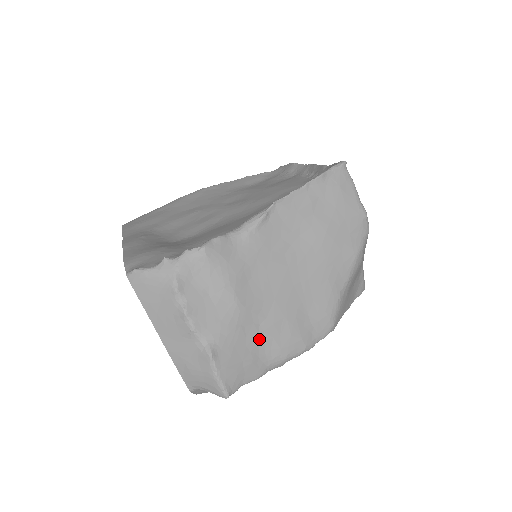
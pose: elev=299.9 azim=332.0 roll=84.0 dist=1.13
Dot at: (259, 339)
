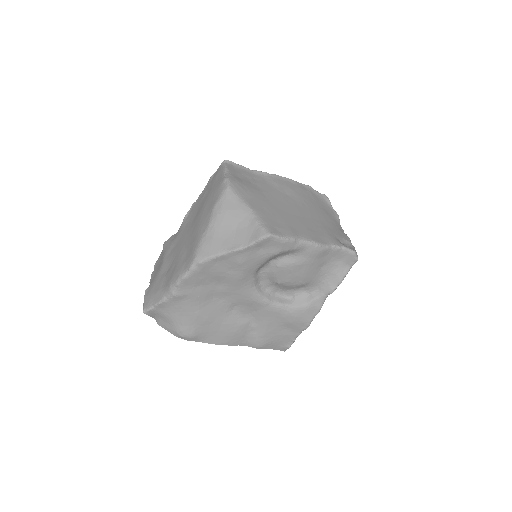
Dot at: (165, 279)
